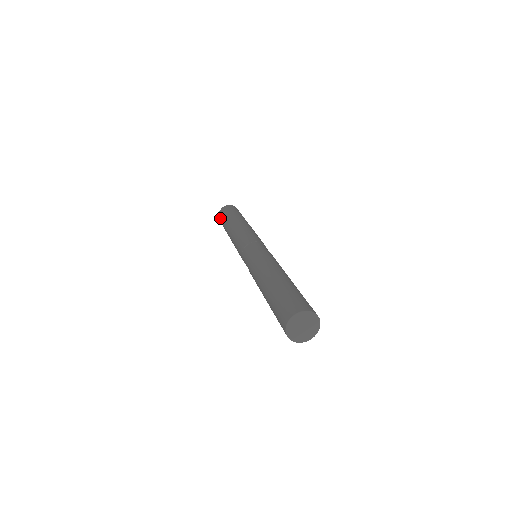
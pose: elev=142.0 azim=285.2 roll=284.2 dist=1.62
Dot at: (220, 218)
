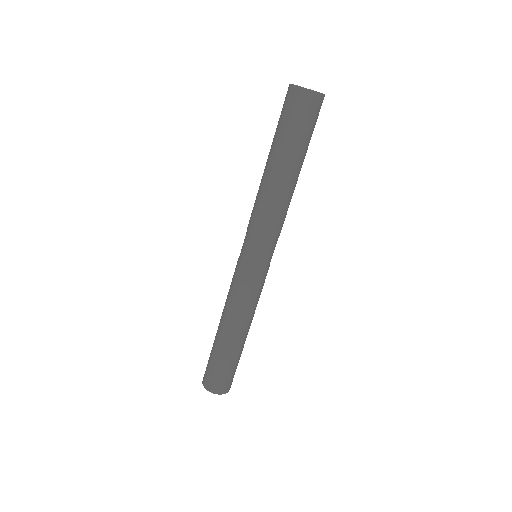
Dot at: (207, 375)
